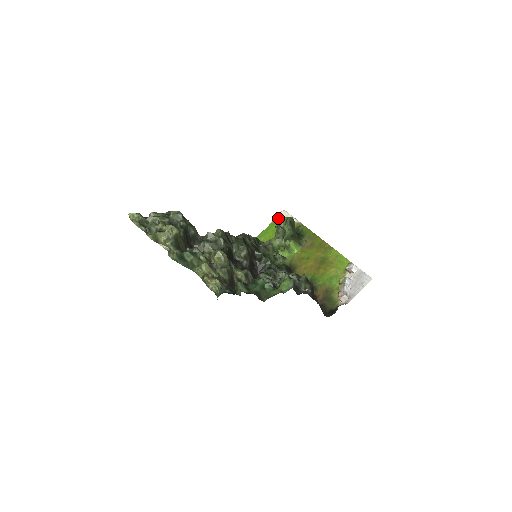
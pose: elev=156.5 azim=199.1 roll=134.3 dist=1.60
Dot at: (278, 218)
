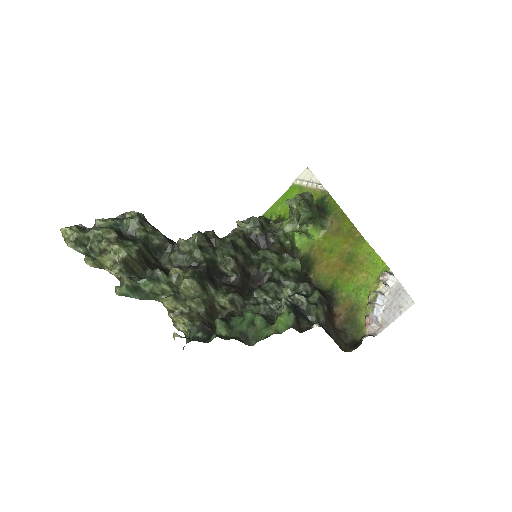
Dot at: (300, 180)
